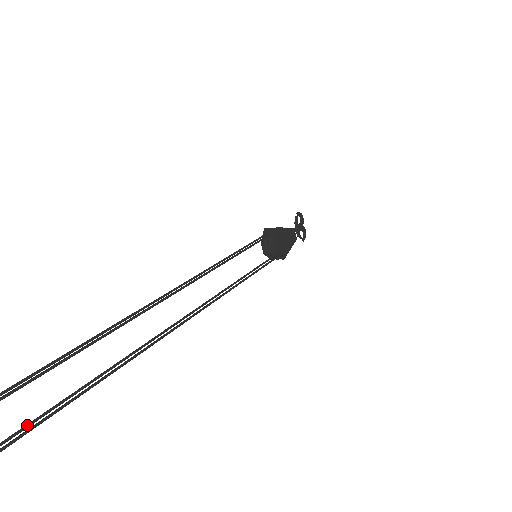
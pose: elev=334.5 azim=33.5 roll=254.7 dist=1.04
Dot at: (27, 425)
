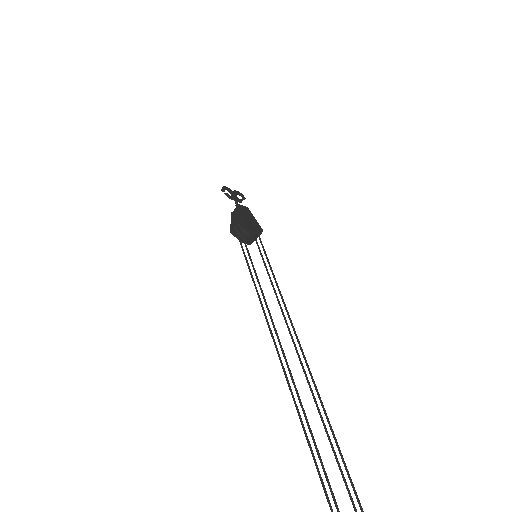
Dot at: out of frame
